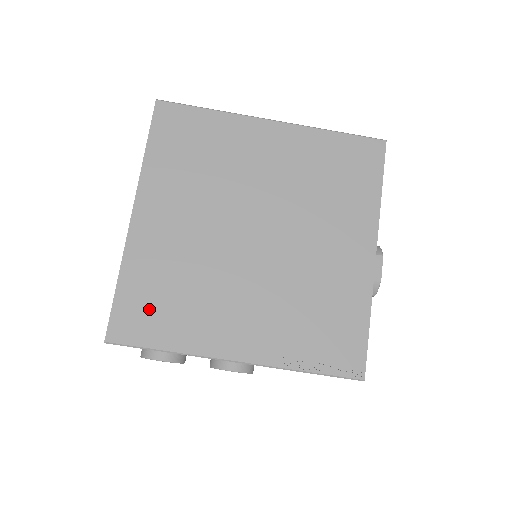
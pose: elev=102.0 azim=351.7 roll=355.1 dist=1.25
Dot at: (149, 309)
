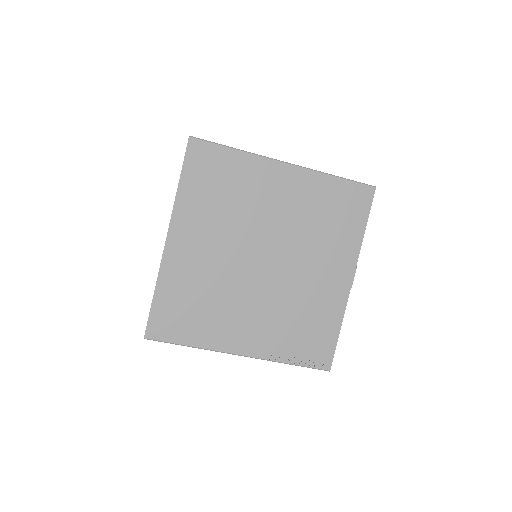
Dot at: (178, 315)
